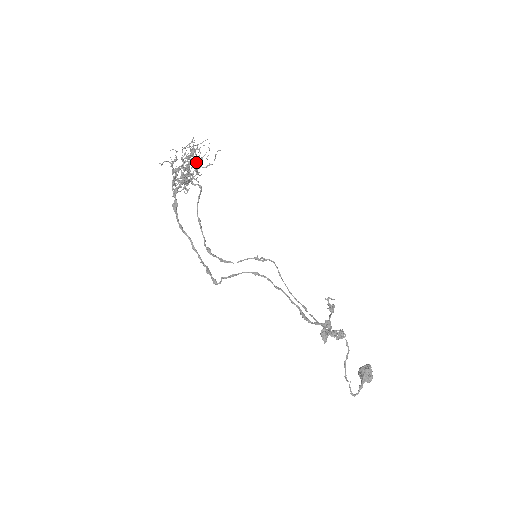
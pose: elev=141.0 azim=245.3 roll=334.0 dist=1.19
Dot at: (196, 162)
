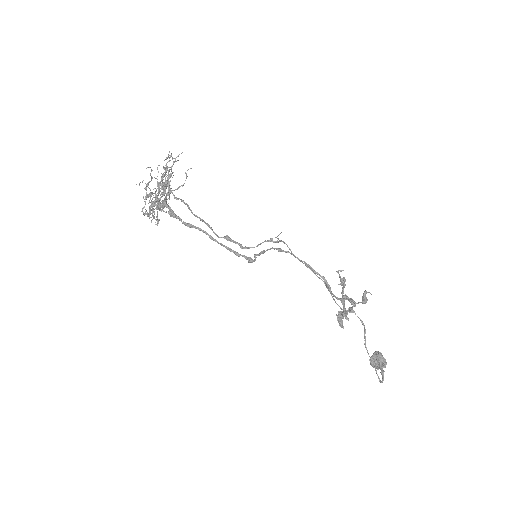
Dot at: (168, 184)
